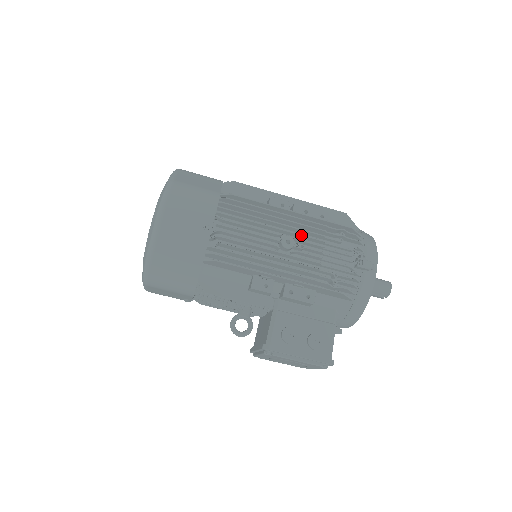
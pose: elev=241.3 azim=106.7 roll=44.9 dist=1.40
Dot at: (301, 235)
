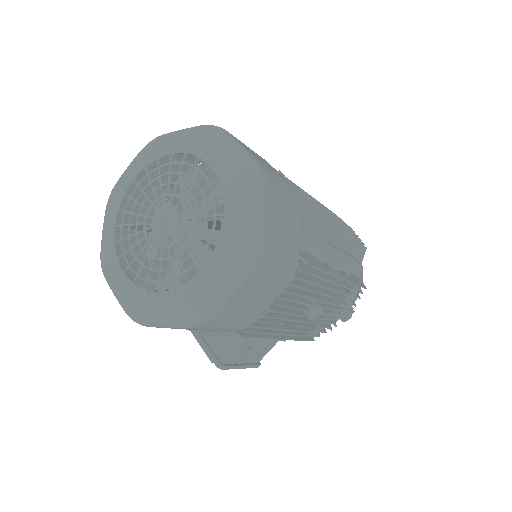
Dot at: occluded
